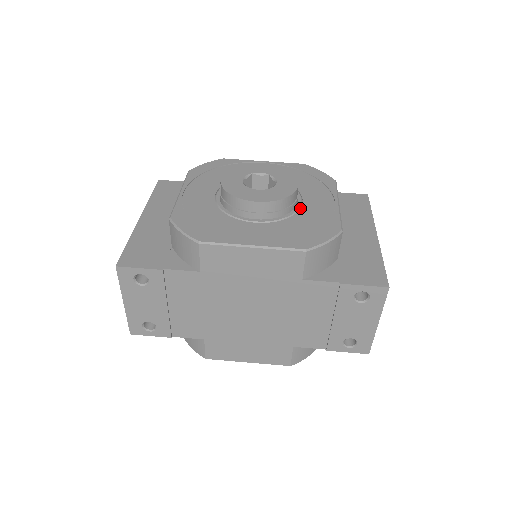
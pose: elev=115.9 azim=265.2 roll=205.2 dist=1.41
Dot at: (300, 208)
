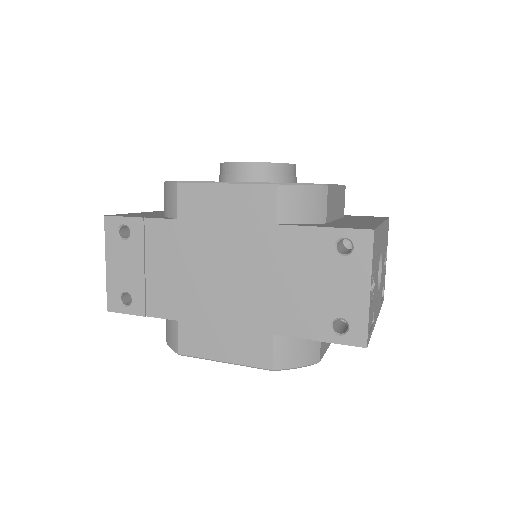
Dot at: occluded
